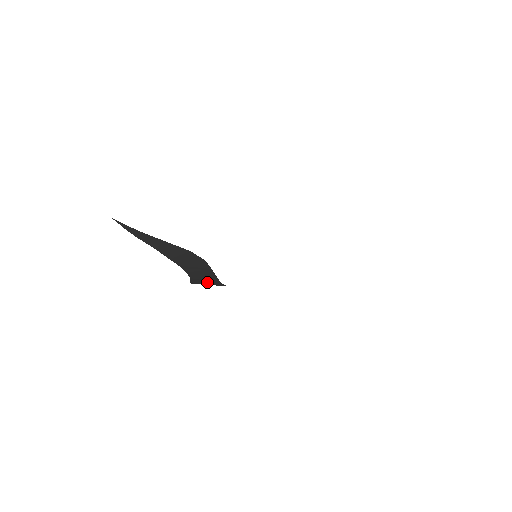
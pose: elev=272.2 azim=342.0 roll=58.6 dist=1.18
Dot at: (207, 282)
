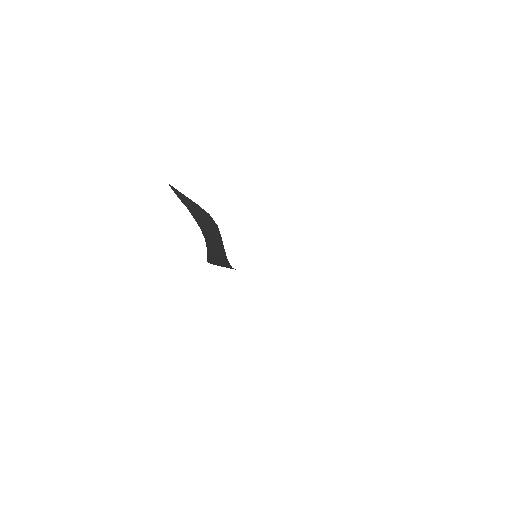
Dot at: (218, 258)
